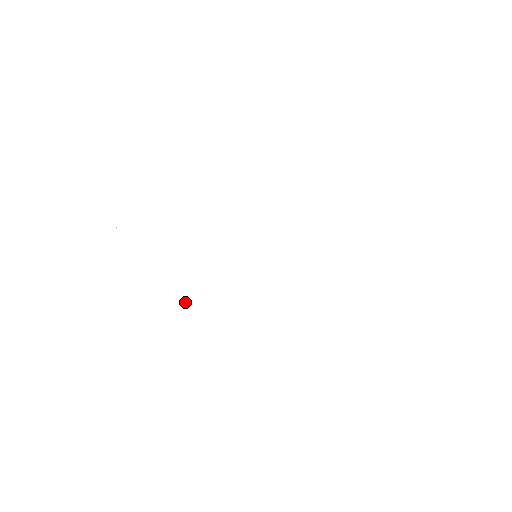
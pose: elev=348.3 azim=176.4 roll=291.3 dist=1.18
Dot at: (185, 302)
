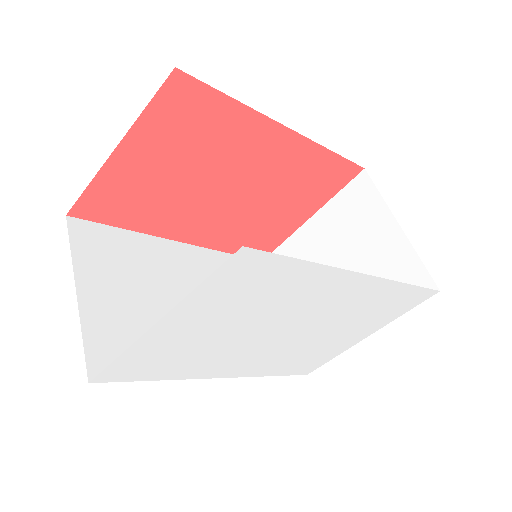
Dot at: (236, 366)
